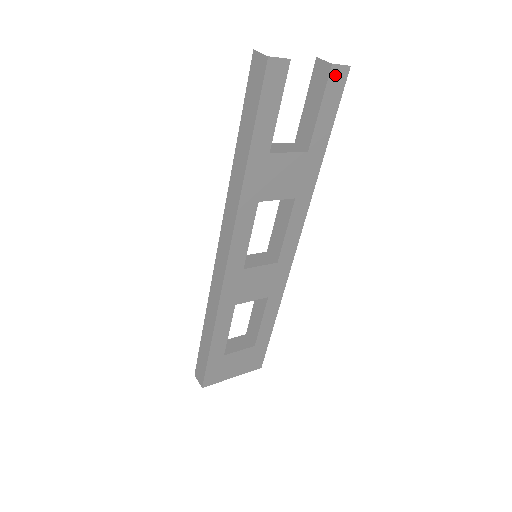
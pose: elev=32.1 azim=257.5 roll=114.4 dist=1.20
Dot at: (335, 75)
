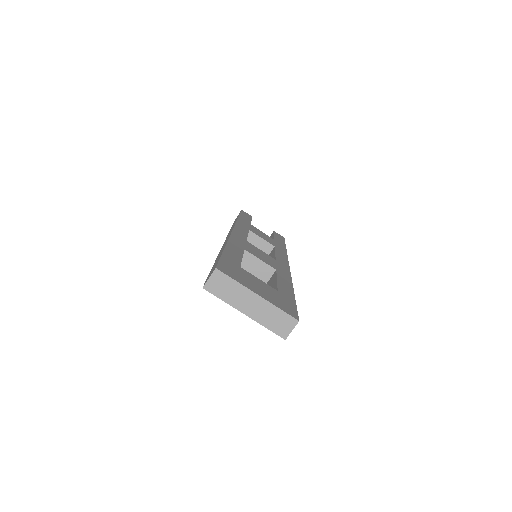
Dot at: (277, 234)
